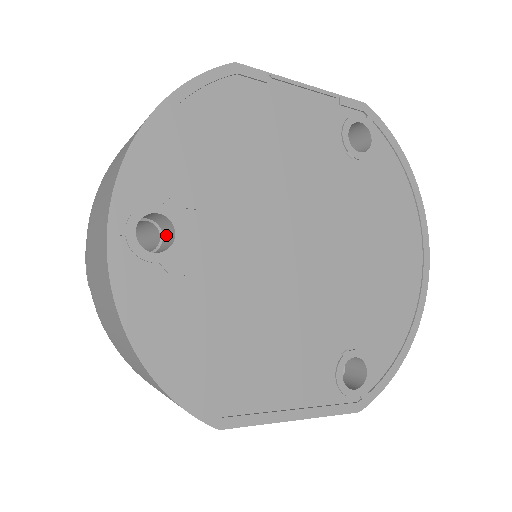
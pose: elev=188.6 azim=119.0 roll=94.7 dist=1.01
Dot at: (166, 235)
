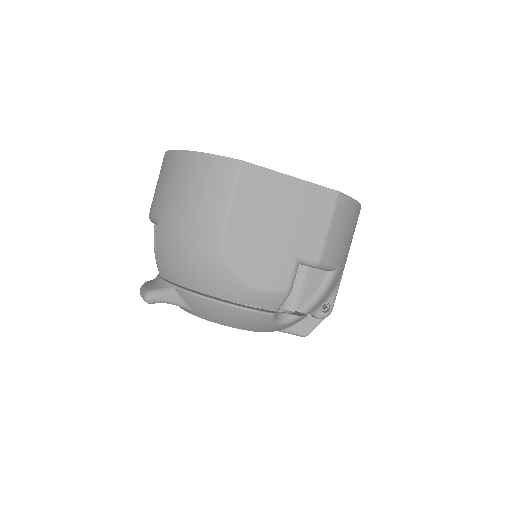
Dot at: occluded
